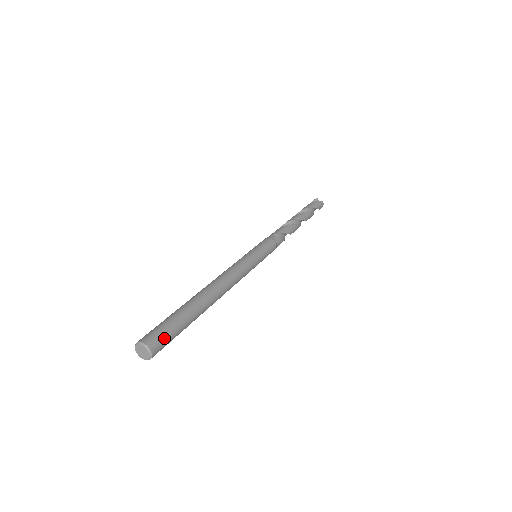
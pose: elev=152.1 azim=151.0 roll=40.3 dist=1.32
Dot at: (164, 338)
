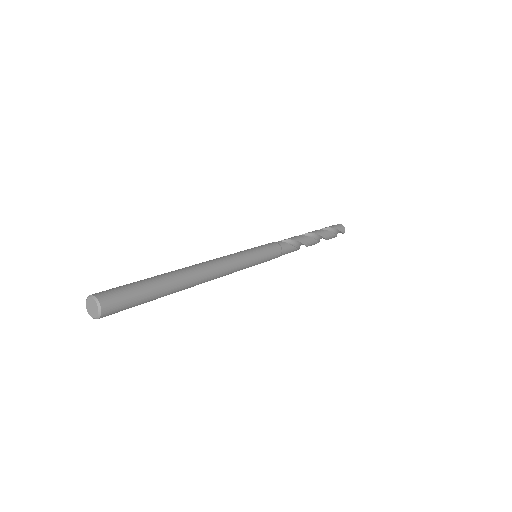
Dot at: (118, 292)
